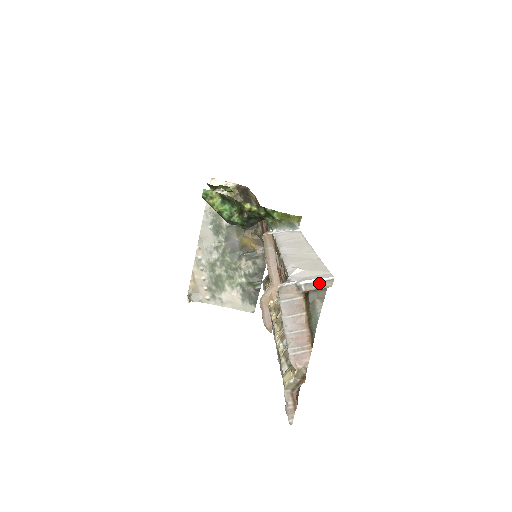
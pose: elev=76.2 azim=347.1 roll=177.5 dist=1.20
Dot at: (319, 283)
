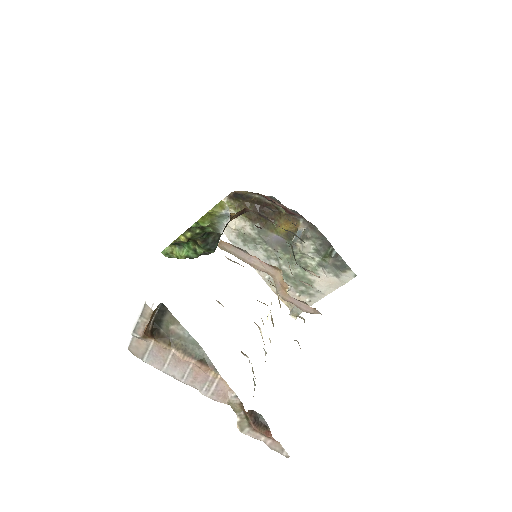
Dot at: (141, 319)
